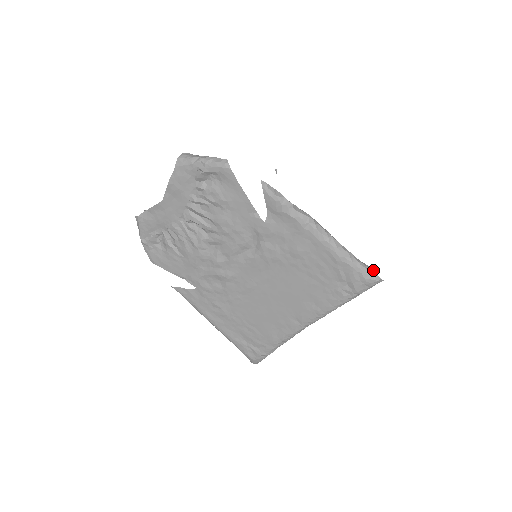
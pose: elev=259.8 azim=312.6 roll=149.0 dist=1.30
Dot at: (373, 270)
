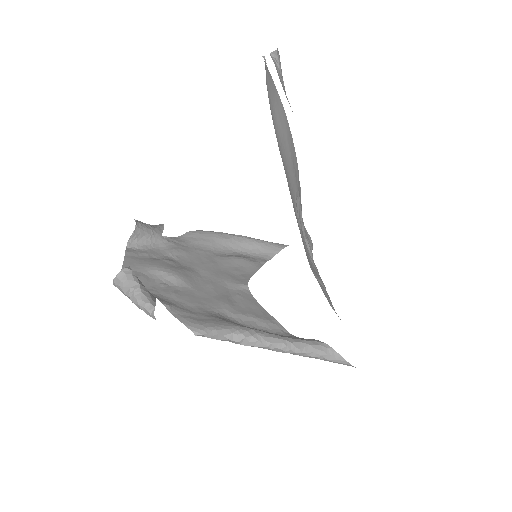
Dot at: (349, 363)
